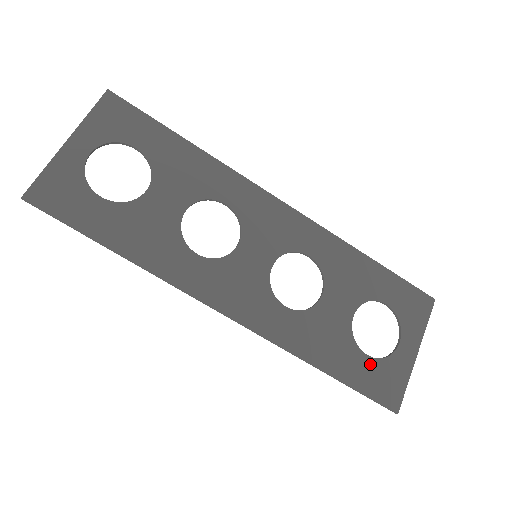
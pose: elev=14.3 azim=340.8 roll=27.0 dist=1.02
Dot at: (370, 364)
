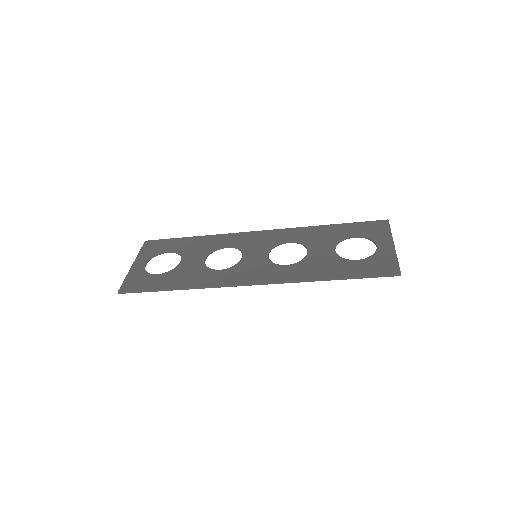
Dot at: (362, 263)
